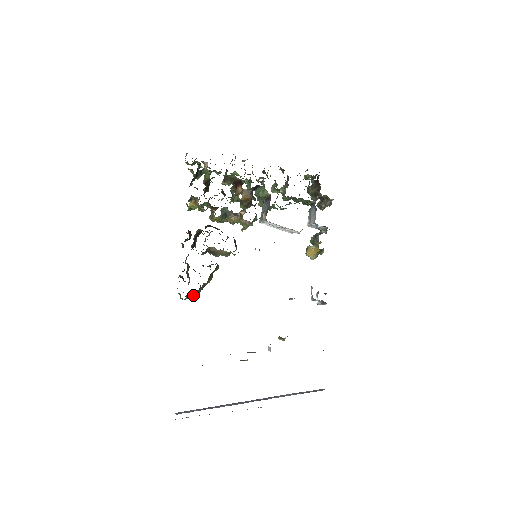
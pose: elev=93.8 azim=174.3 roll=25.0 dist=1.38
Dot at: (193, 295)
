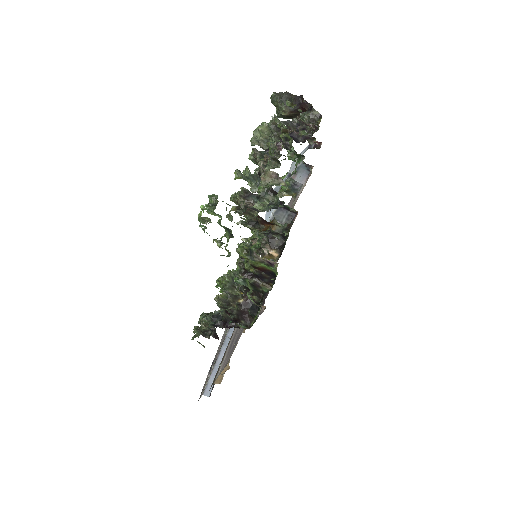
Dot at: occluded
